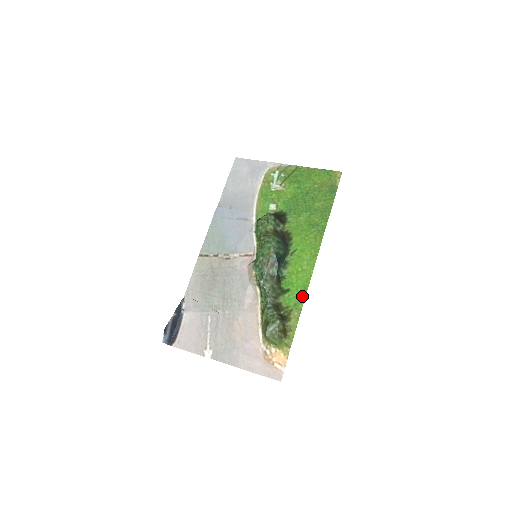
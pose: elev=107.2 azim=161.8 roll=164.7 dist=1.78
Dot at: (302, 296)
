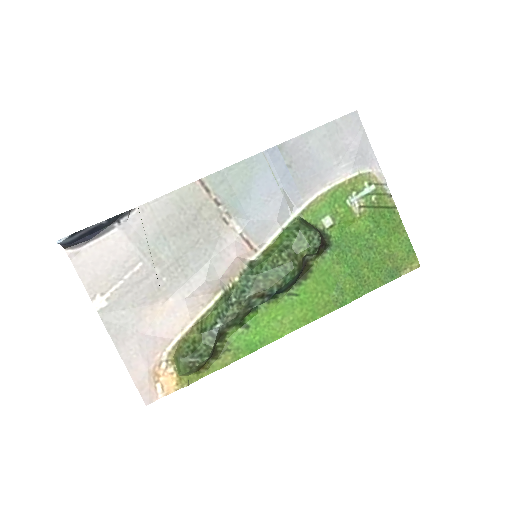
Dot at: (253, 347)
